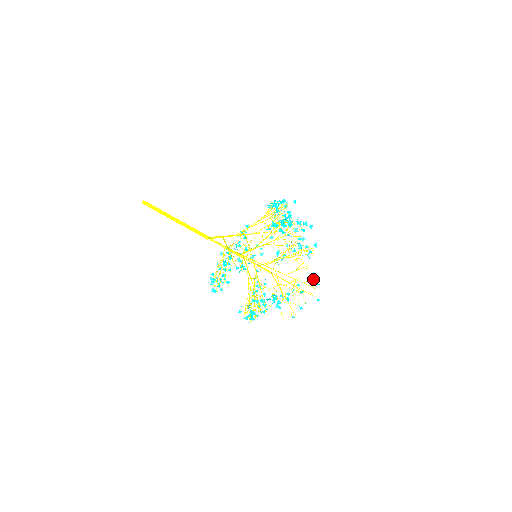
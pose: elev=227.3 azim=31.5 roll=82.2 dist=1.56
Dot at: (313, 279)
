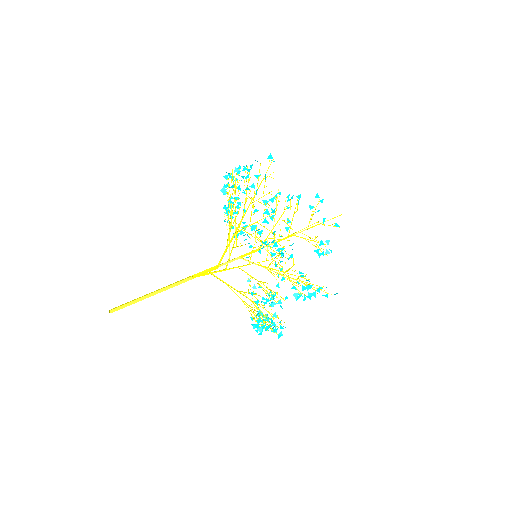
Dot at: (318, 211)
